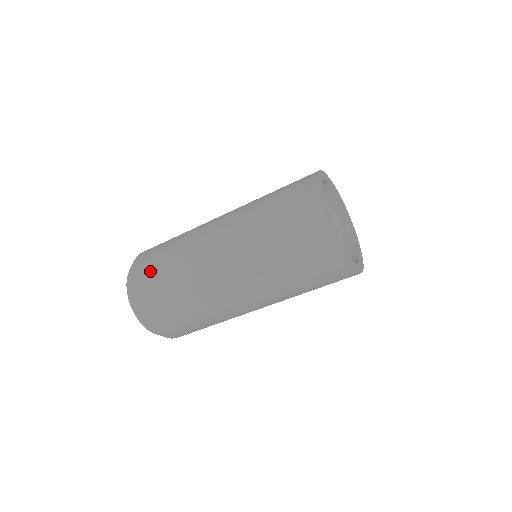
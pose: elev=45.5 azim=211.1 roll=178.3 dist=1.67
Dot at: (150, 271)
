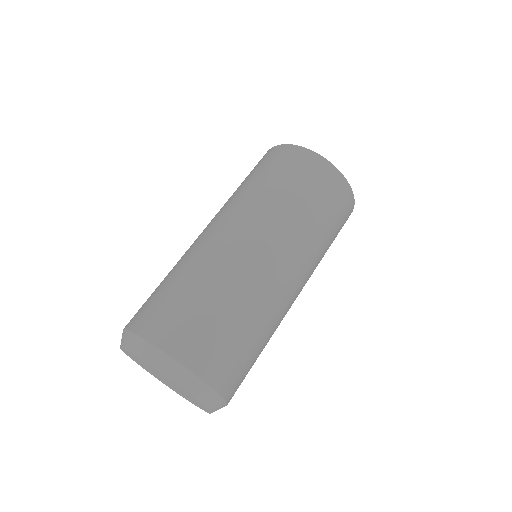
Dot at: (150, 302)
